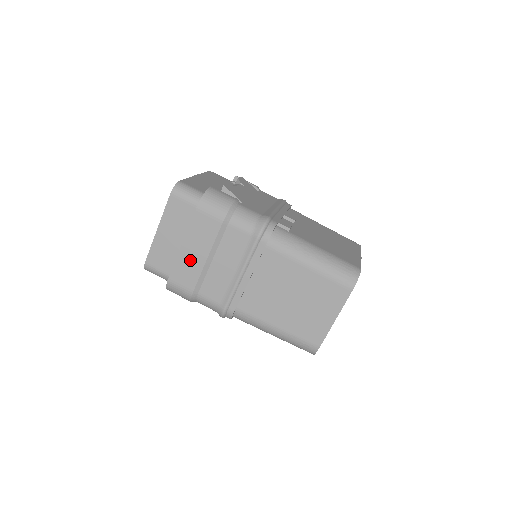
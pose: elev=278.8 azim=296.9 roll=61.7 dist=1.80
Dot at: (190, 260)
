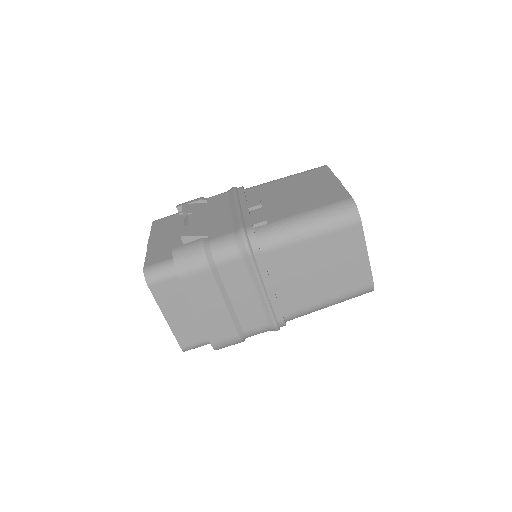
Dot at: (214, 318)
